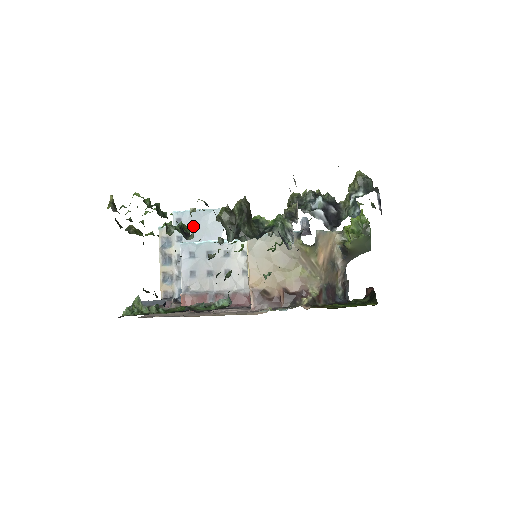
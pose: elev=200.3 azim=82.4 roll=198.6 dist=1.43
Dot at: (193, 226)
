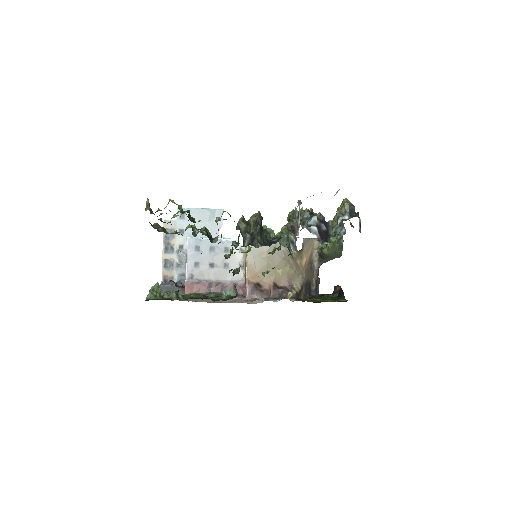
Dot at: occluded
